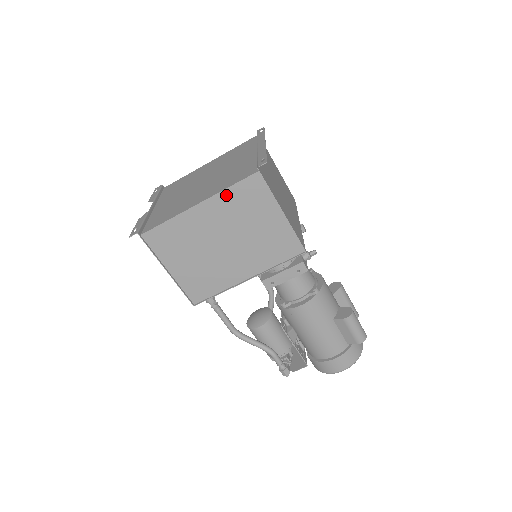
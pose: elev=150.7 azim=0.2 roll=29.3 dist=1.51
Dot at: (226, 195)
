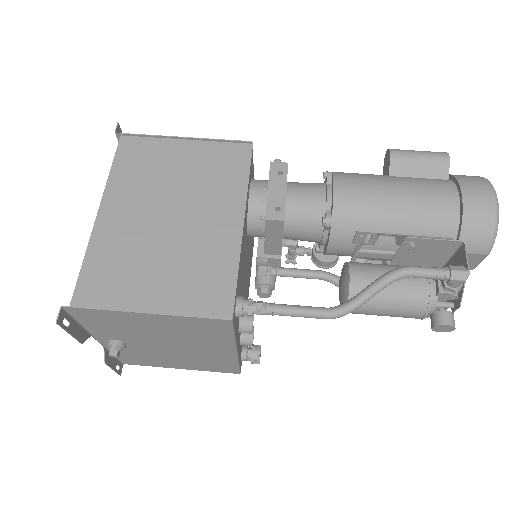
Dot at: (116, 178)
